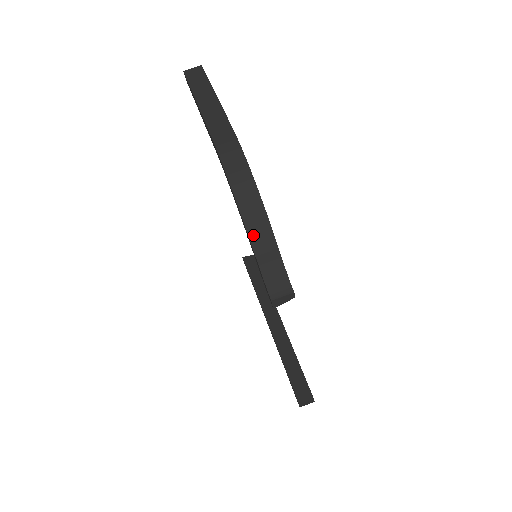
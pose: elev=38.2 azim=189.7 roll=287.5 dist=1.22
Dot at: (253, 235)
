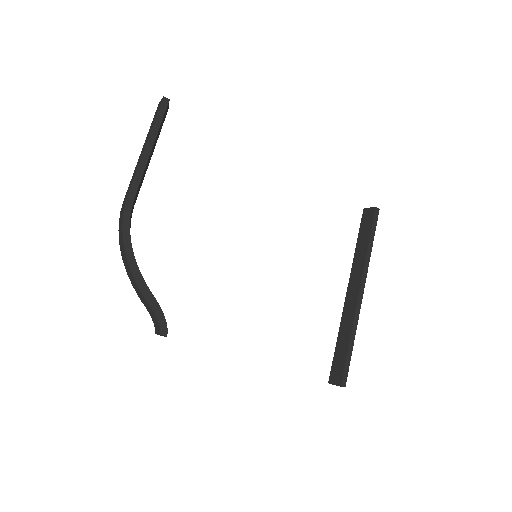
Dot at: (134, 287)
